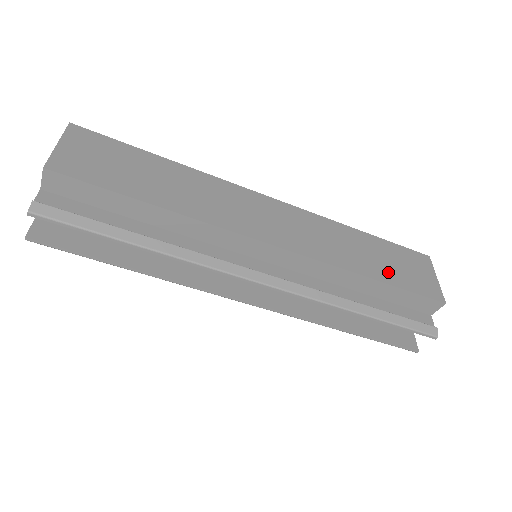
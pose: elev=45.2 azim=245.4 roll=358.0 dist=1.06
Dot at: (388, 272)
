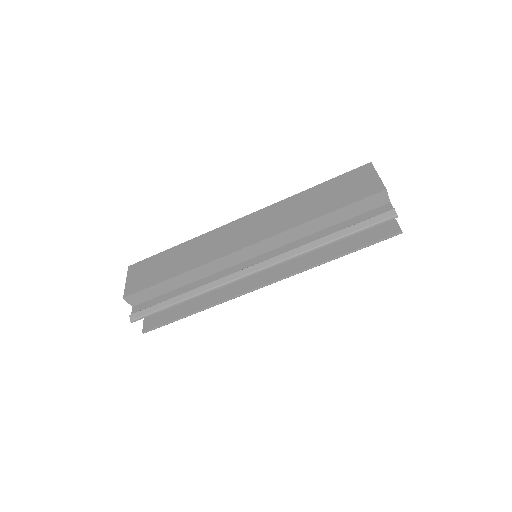
Dot at: (332, 203)
